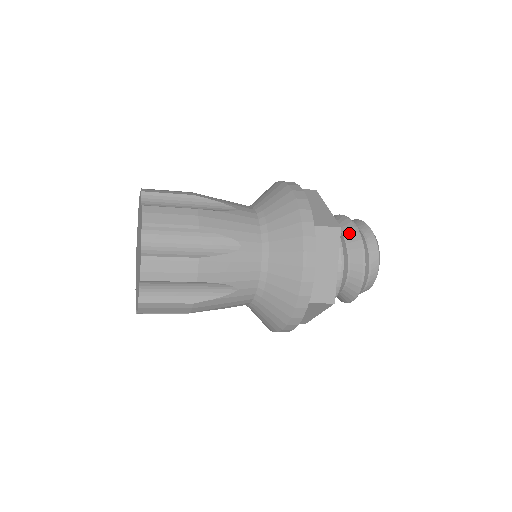
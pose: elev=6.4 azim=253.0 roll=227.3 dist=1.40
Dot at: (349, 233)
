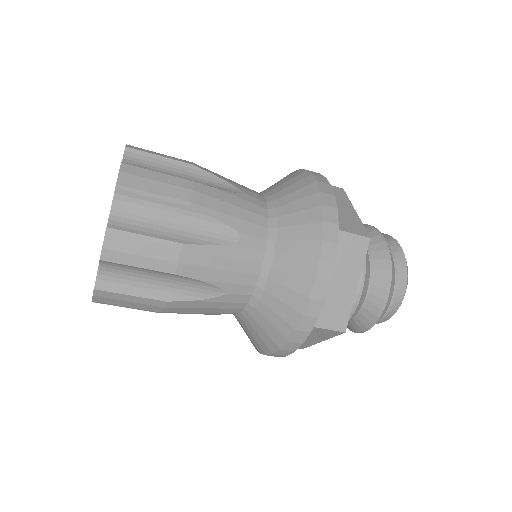
Dot at: (375, 248)
